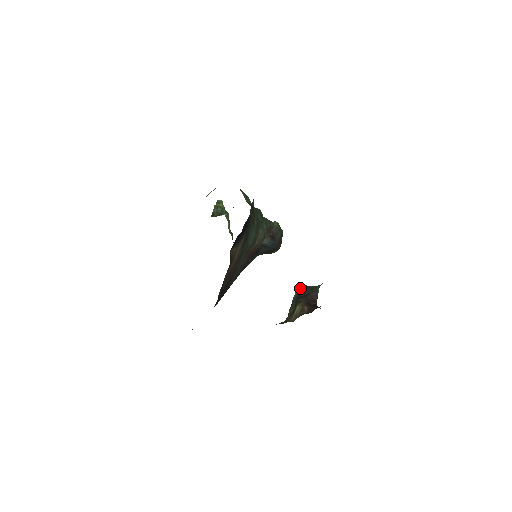
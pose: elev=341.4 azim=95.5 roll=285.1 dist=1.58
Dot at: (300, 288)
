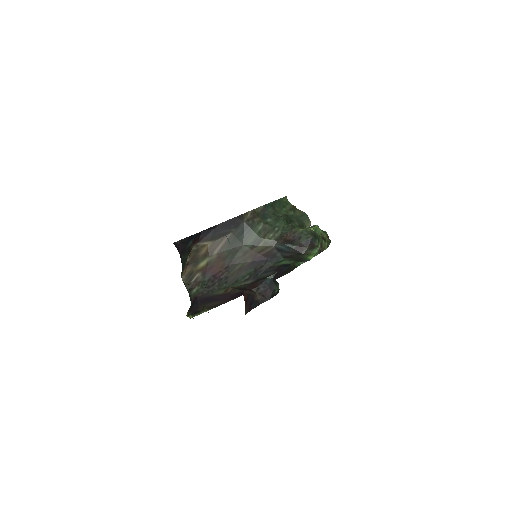
Dot at: occluded
